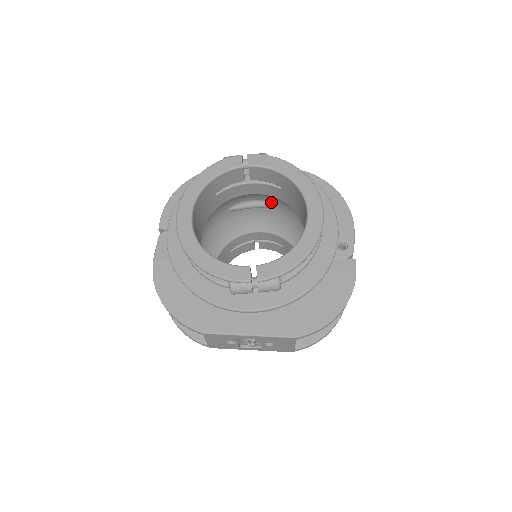
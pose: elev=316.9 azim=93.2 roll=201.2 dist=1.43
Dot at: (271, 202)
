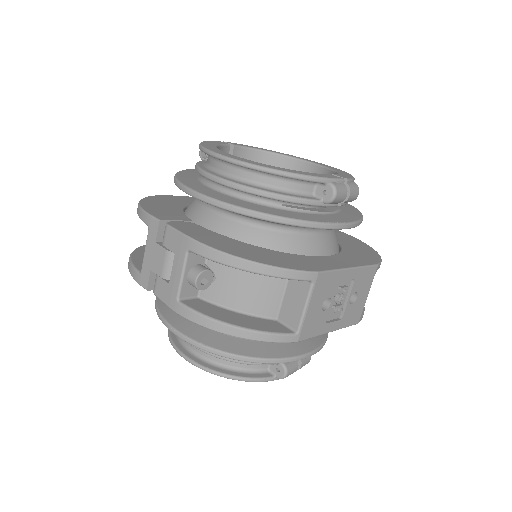
Dot at: occluded
